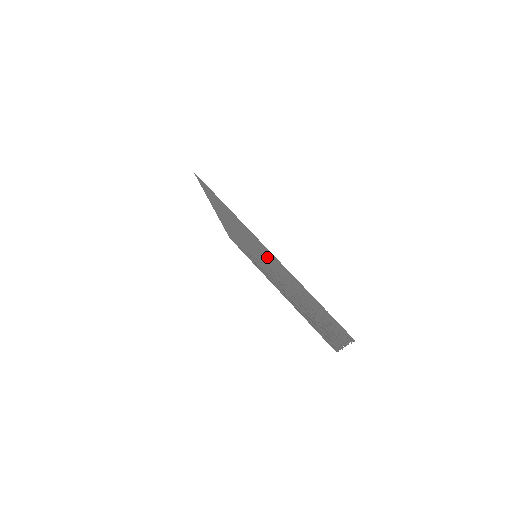
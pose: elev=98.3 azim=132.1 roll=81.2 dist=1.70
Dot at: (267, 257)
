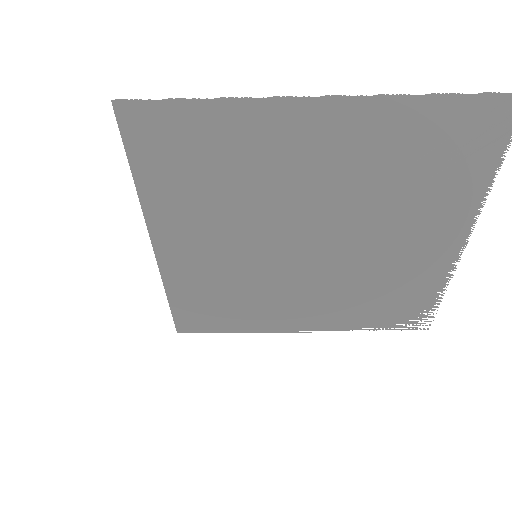
Dot at: (300, 169)
